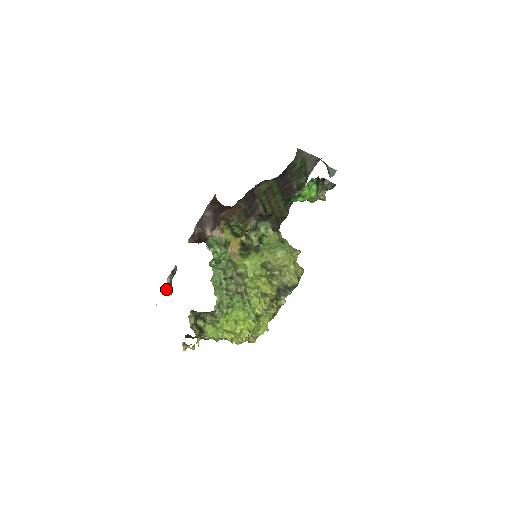
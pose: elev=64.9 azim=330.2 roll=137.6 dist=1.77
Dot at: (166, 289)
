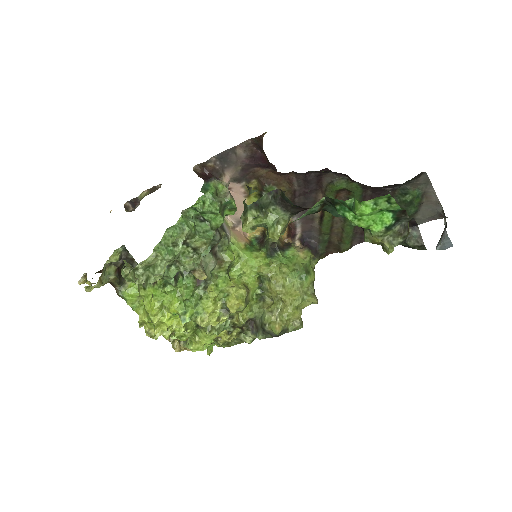
Dot at: (133, 203)
